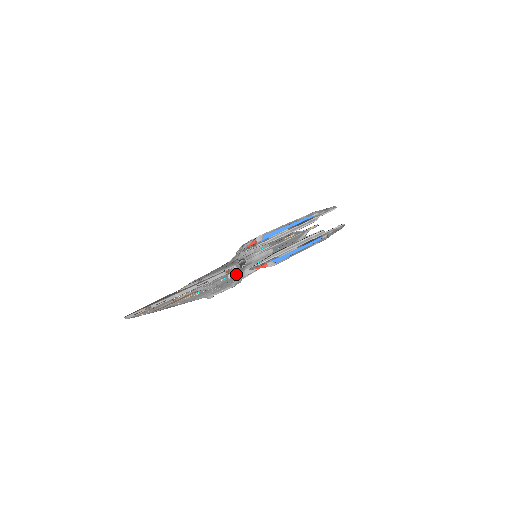
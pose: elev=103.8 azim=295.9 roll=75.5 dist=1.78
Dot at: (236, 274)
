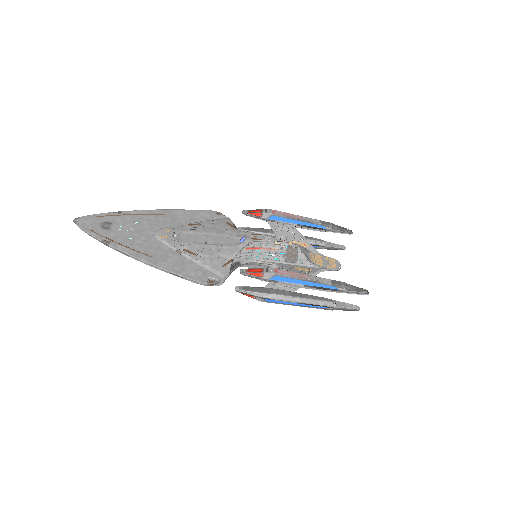
Dot at: occluded
